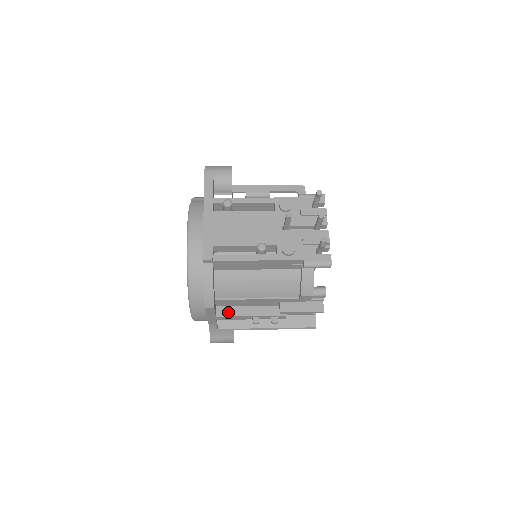
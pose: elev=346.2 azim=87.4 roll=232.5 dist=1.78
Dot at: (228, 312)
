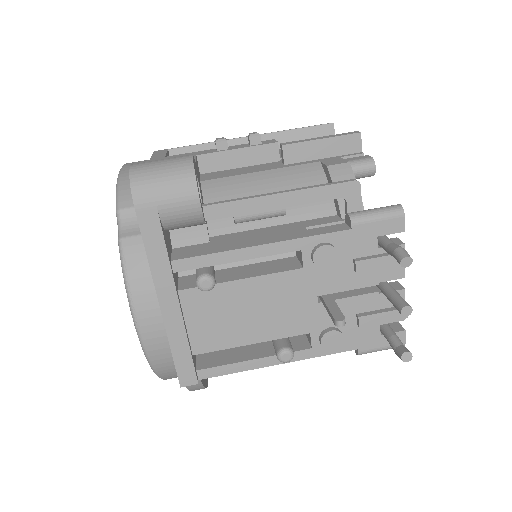
Dot at: occluded
